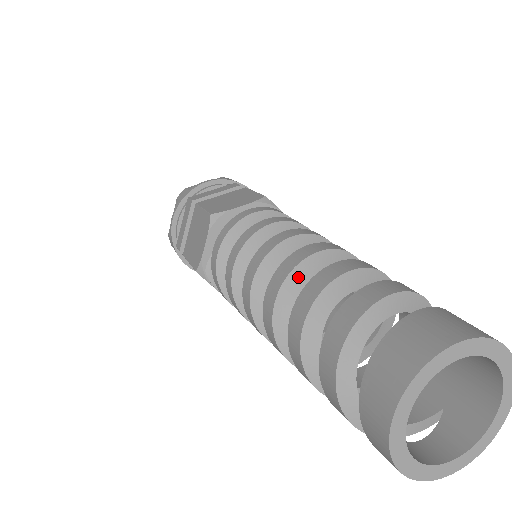
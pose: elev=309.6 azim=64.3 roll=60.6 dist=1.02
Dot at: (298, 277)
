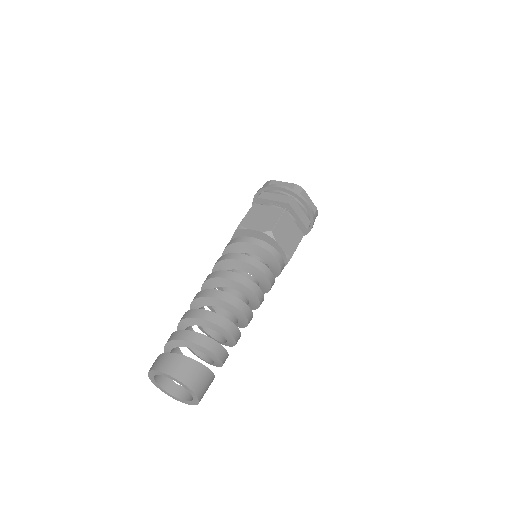
Dot at: (202, 301)
